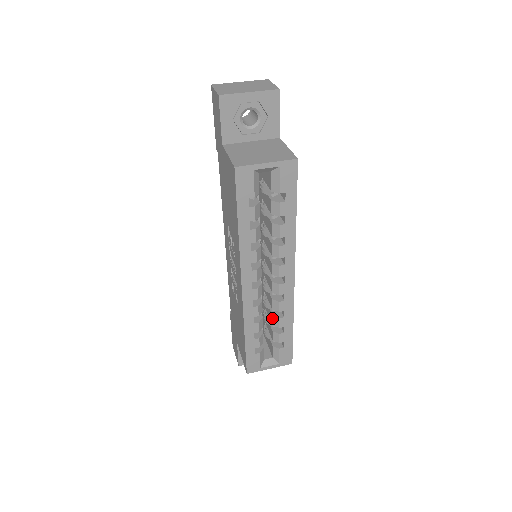
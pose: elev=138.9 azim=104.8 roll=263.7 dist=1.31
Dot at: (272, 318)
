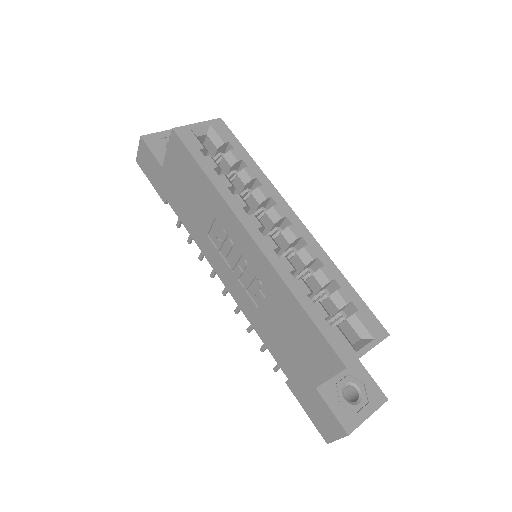
Dot at: (314, 278)
